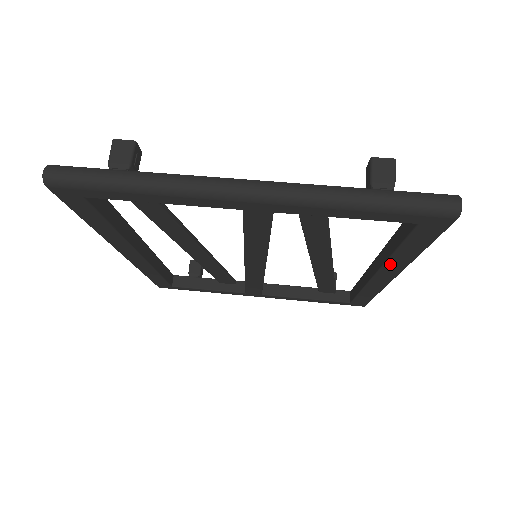
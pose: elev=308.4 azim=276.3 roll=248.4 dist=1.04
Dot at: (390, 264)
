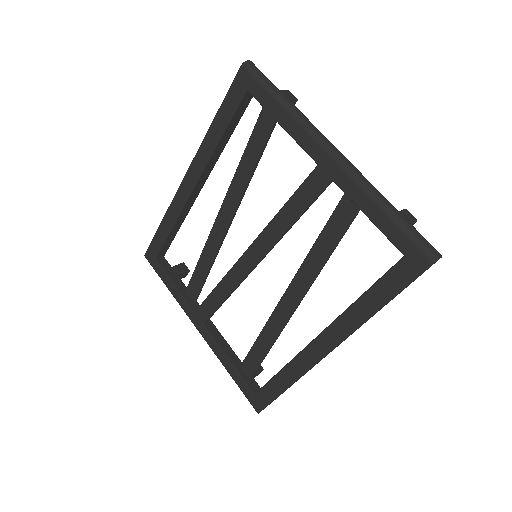
Dot at: (343, 320)
